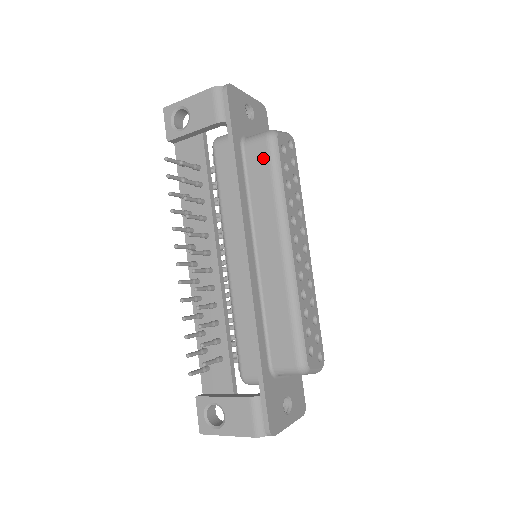
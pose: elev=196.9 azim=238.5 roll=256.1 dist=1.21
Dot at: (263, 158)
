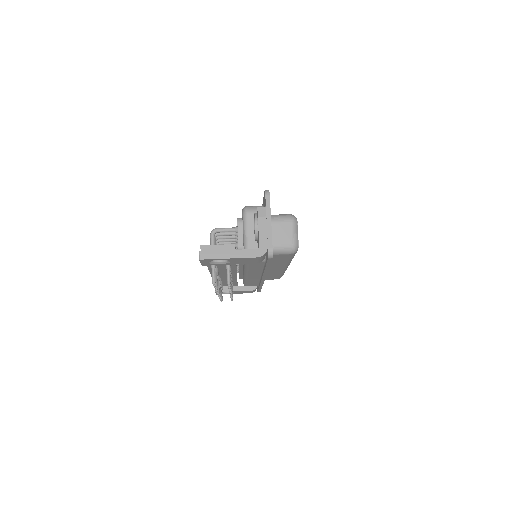
Dot at: (285, 257)
